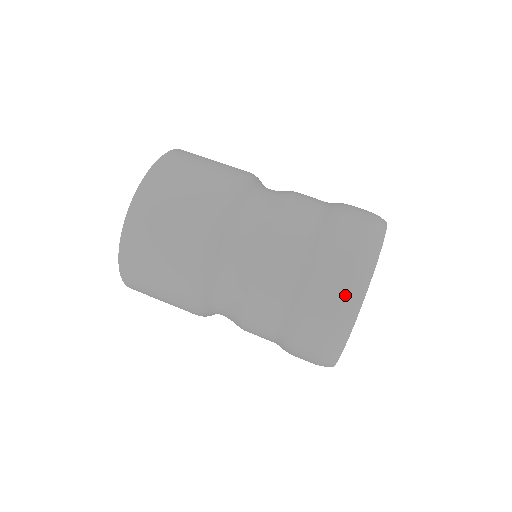
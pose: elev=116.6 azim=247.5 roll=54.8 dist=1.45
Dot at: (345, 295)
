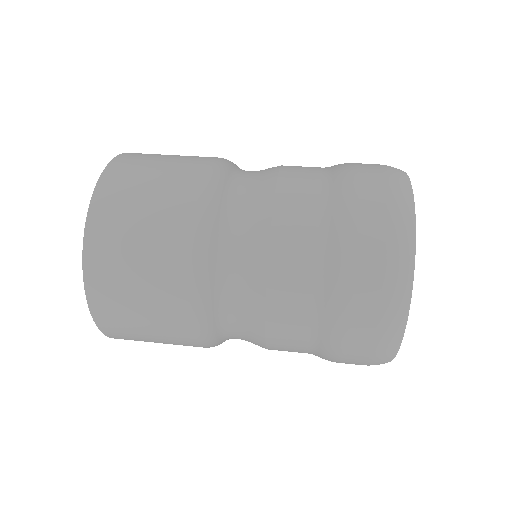
Dot at: (389, 279)
